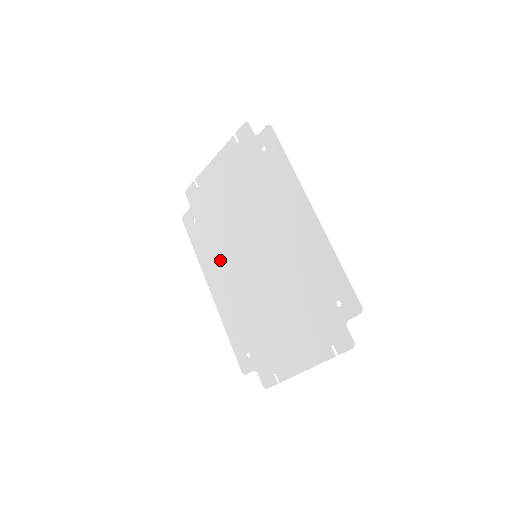
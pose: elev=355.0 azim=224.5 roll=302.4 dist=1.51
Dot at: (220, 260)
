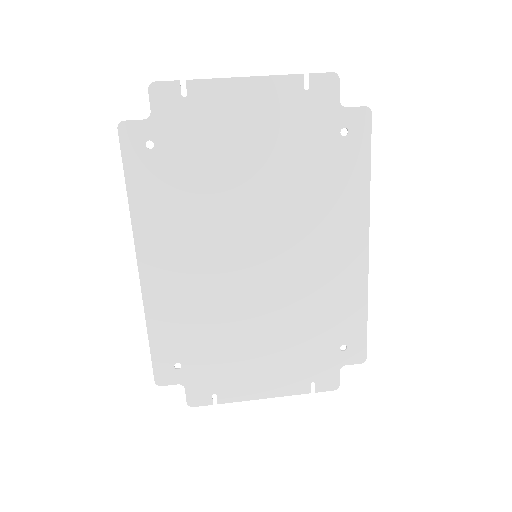
Dot at: (184, 232)
